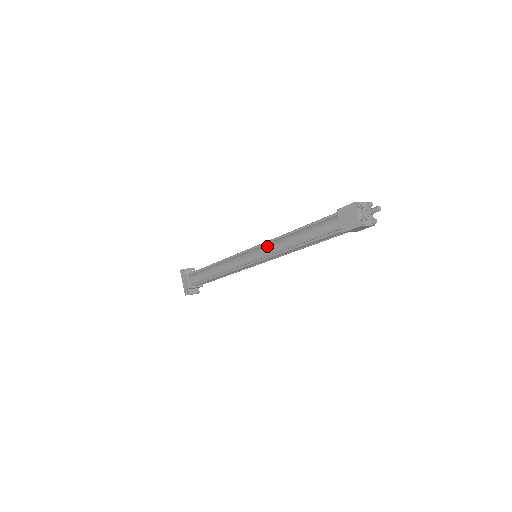
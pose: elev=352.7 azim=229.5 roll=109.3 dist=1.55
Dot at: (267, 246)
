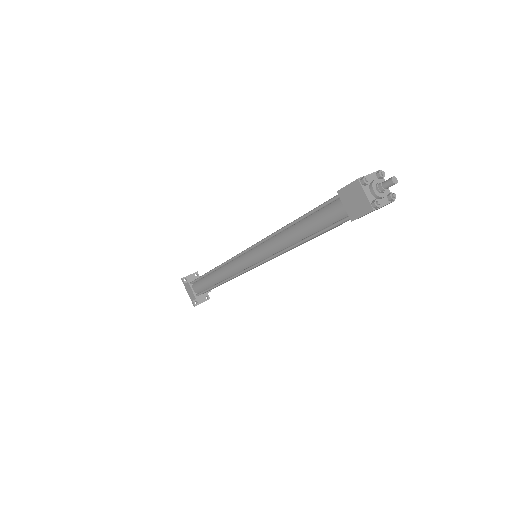
Dot at: (264, 245)
